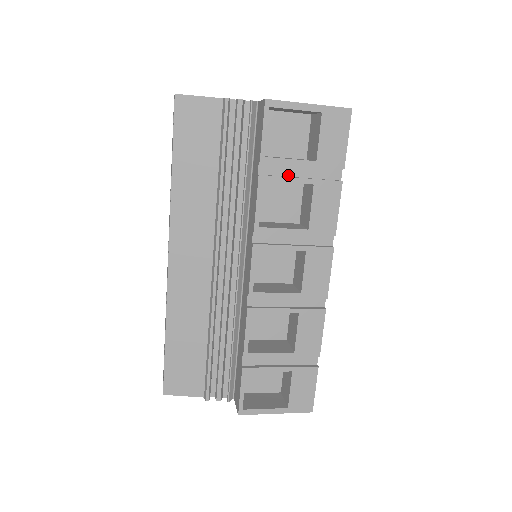
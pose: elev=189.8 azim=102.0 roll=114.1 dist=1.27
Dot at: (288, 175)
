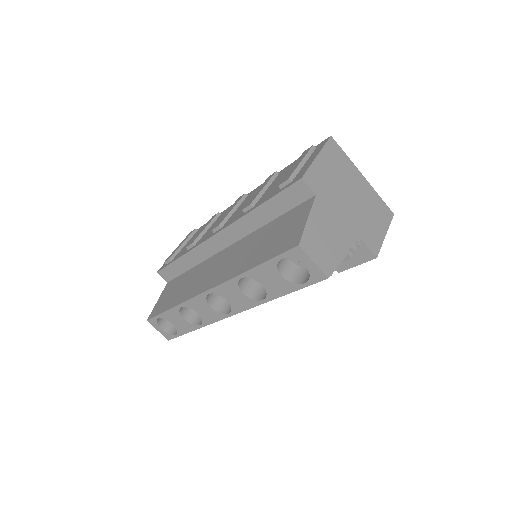
Dot at: occluded
